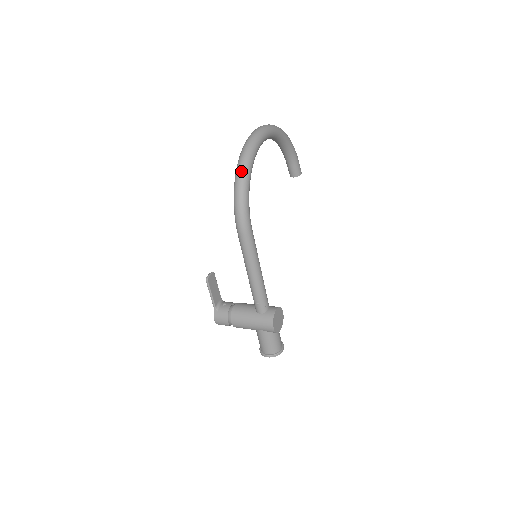
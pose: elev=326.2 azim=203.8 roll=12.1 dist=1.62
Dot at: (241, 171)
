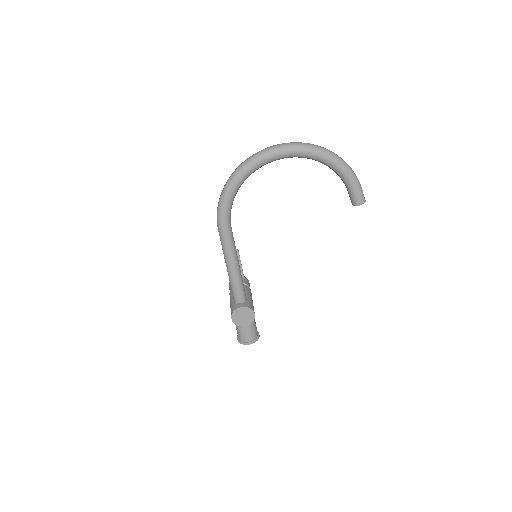
Dot at: (229, 178)
